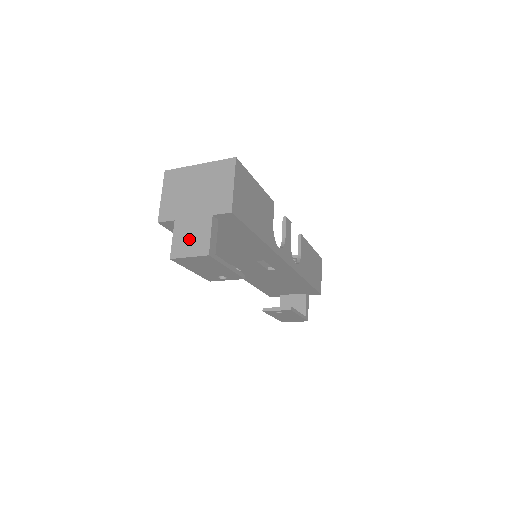
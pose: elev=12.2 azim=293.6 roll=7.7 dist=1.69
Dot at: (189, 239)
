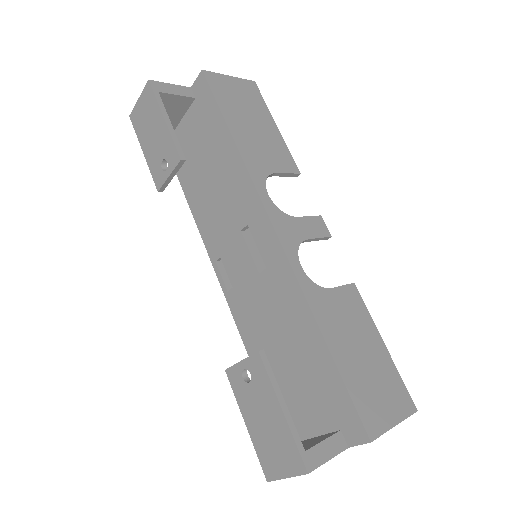
Dot at: occluded
